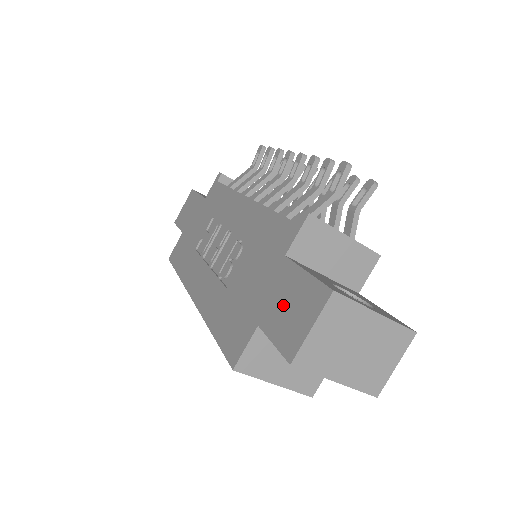
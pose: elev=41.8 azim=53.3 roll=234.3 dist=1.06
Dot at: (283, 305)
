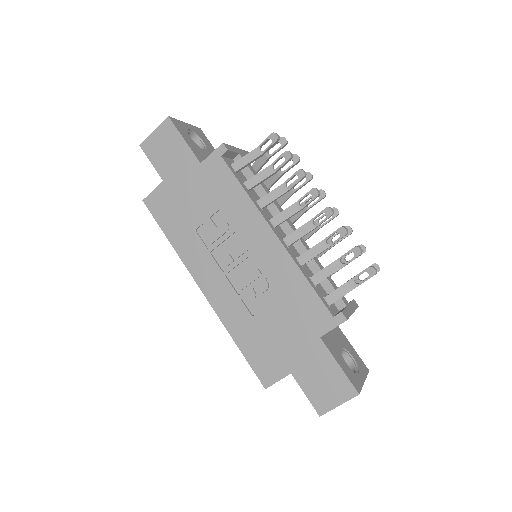
Dot at: (316, 375)
